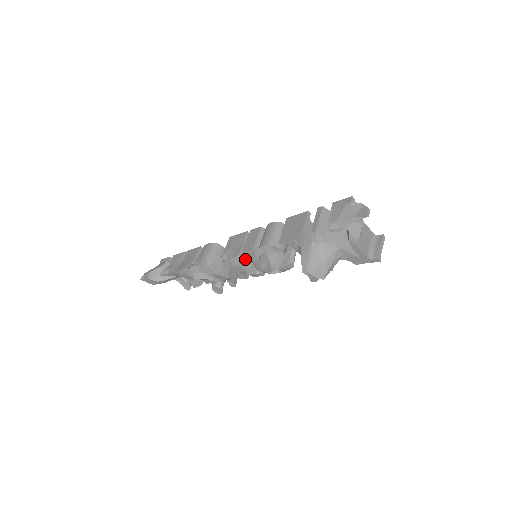
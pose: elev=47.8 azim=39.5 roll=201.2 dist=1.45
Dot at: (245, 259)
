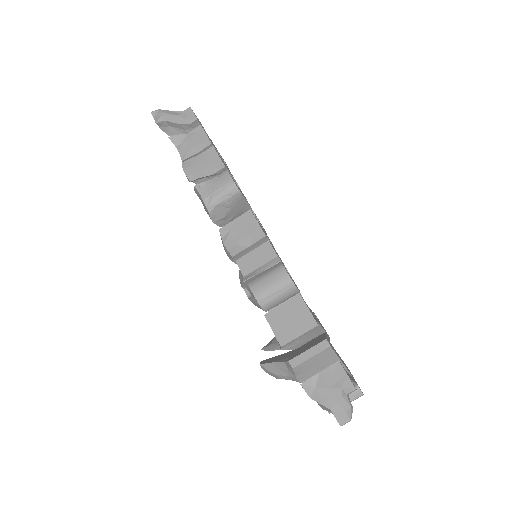
Dot at: occluded
